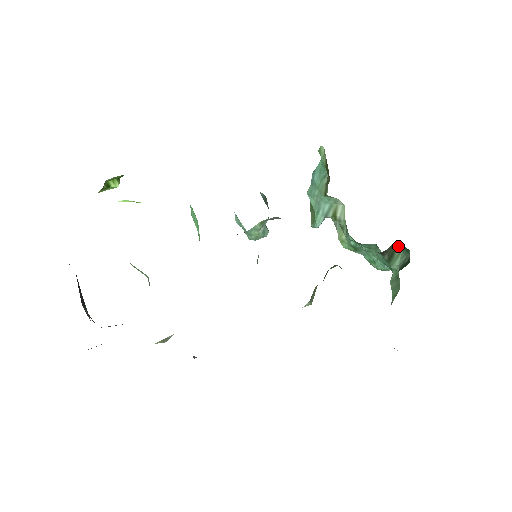
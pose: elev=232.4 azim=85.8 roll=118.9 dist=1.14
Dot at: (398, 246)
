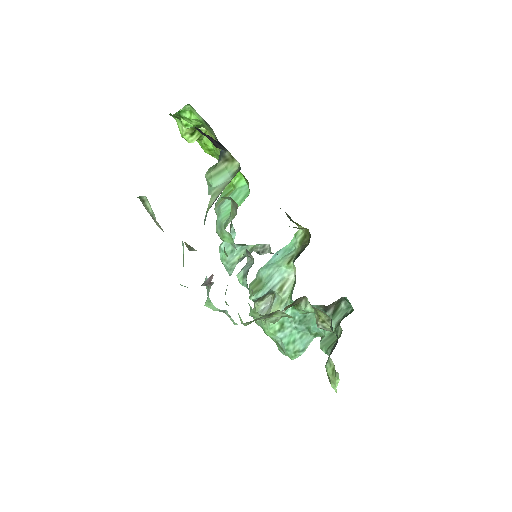
Dot at: (341, 304)
